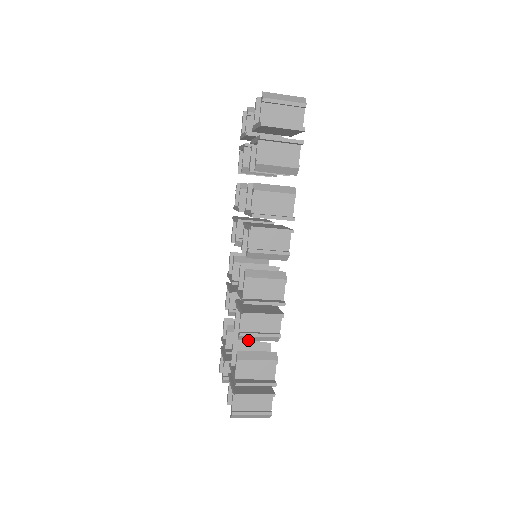
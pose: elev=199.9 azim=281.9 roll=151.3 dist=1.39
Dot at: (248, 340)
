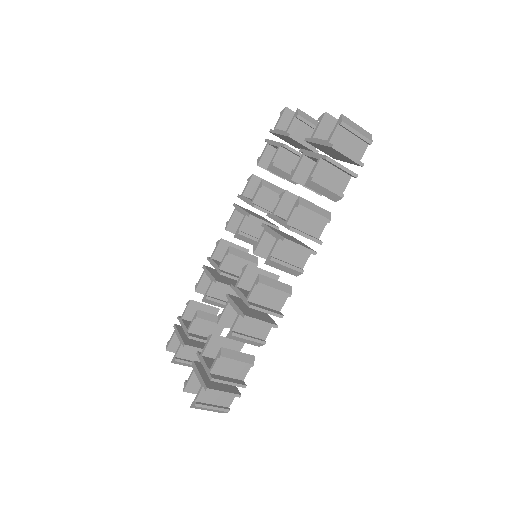
Dot at: (235, 339)
